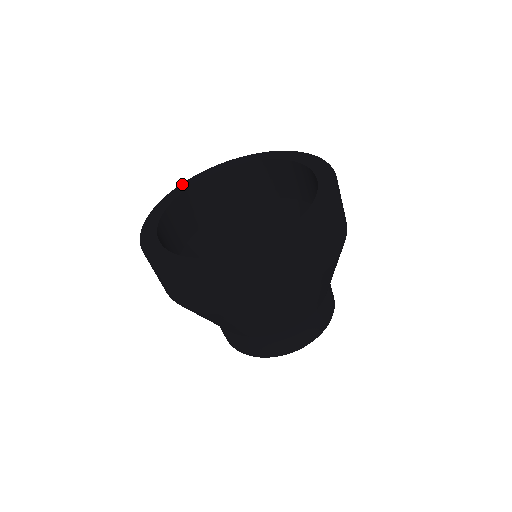
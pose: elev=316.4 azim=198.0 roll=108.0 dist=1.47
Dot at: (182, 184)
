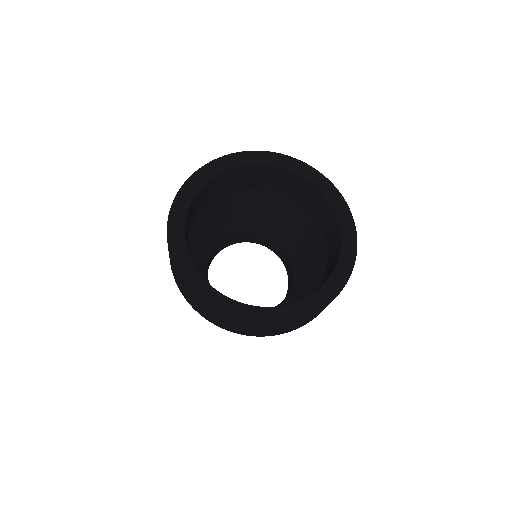
Dot at: (169, 233)
